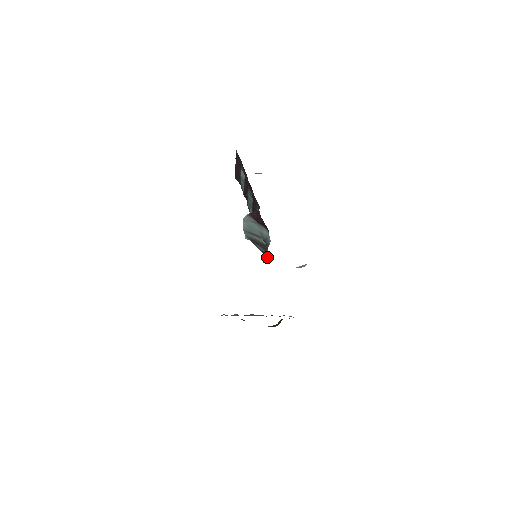
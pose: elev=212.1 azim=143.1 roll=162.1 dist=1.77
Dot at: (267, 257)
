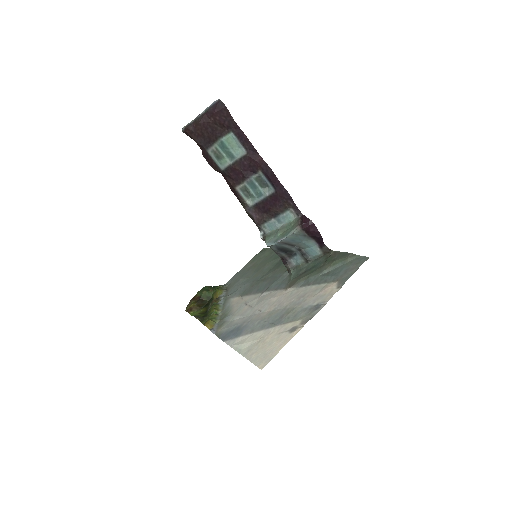
Dot at: (293, 264)
